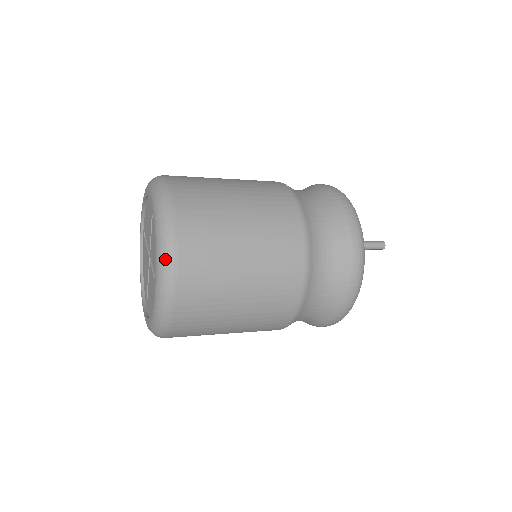
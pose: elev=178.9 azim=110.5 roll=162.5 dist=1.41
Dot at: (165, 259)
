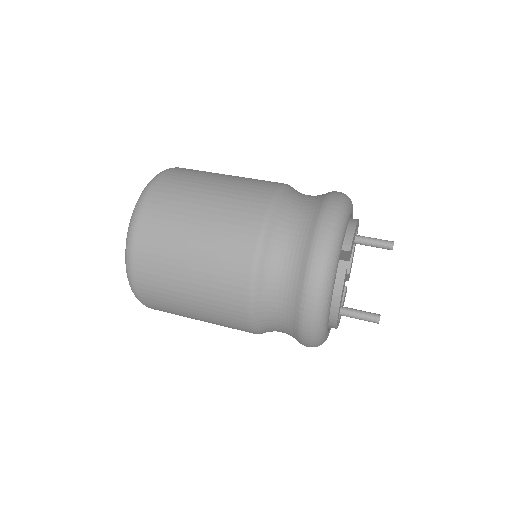
Dot at: occluded
